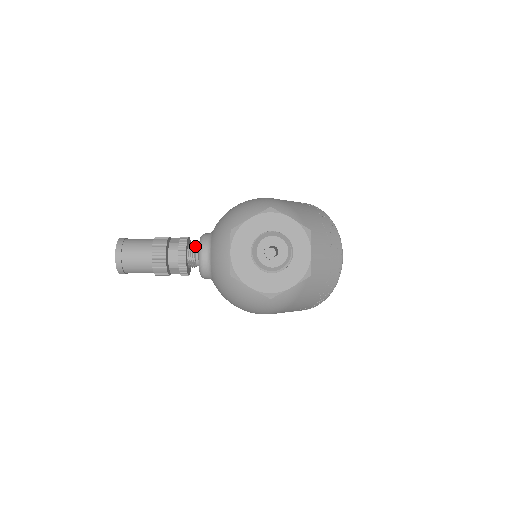
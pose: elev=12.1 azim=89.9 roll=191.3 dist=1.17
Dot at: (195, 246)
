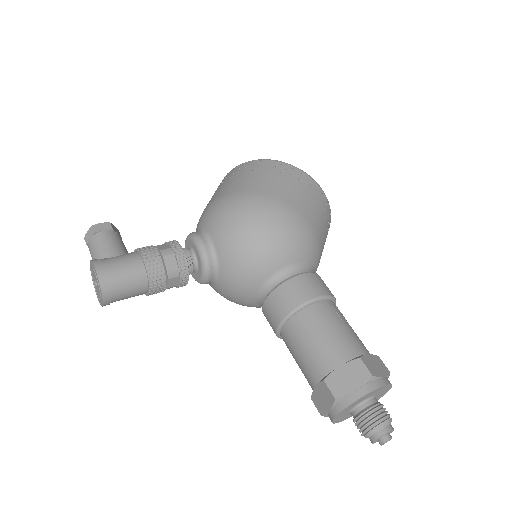
Dot at: (191, 258)
